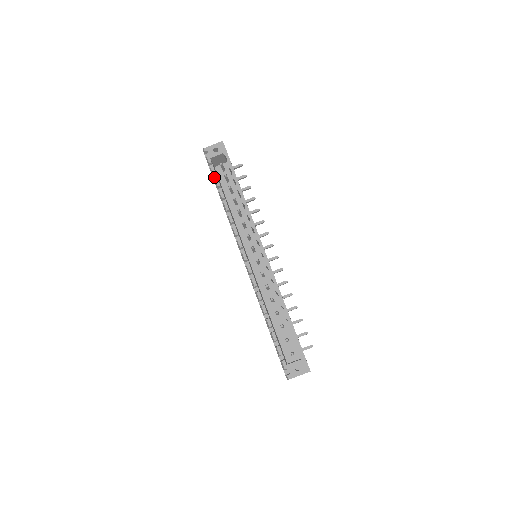
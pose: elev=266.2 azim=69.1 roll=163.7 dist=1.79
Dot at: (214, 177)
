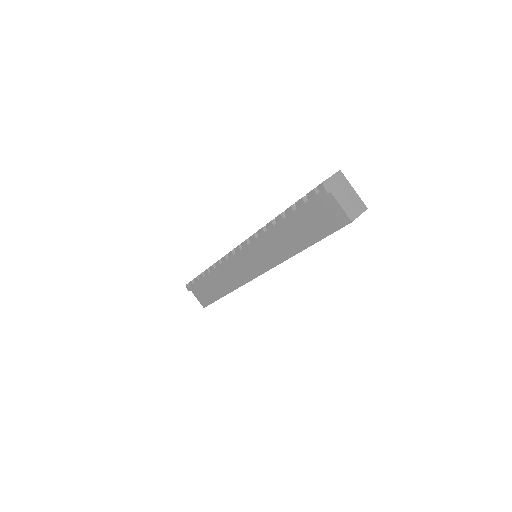
Dot at: (199, 280)
